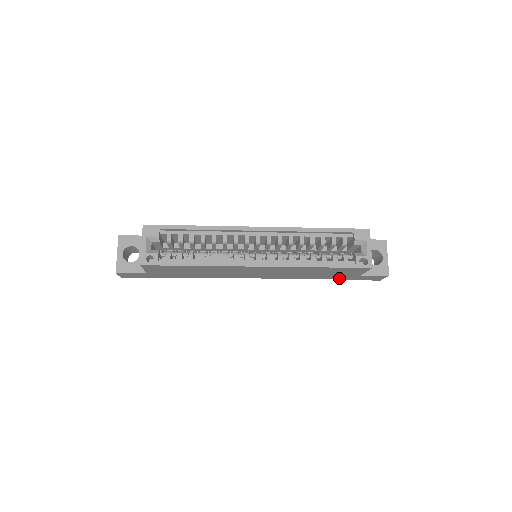
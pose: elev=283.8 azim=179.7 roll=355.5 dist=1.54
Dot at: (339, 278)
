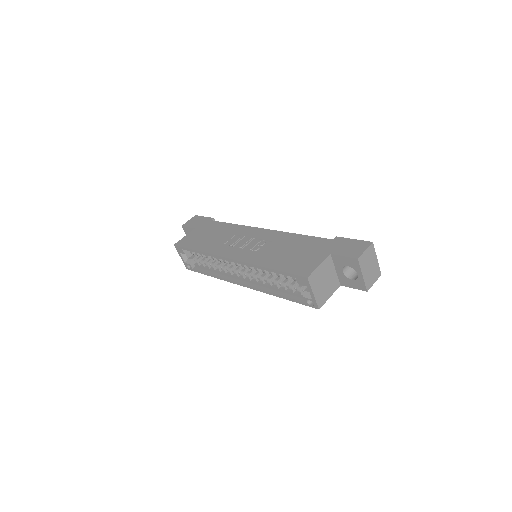
Dot at: occluded
